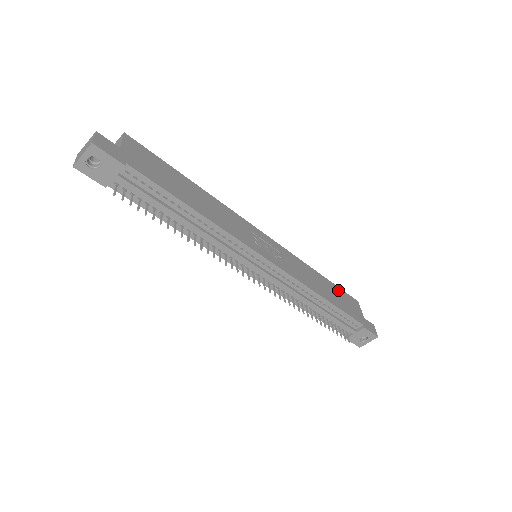
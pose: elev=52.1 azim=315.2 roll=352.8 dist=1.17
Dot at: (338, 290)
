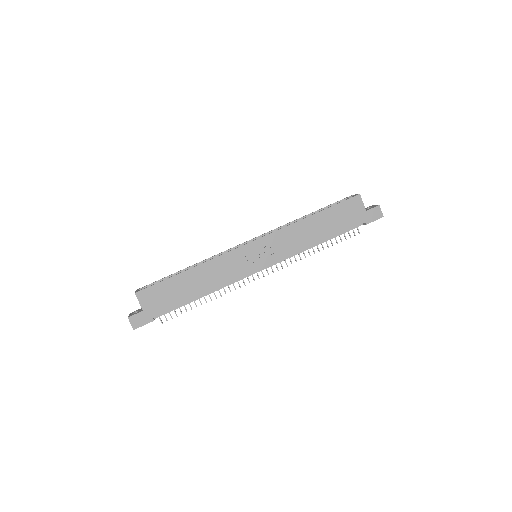
Dot at: (334, 210)
